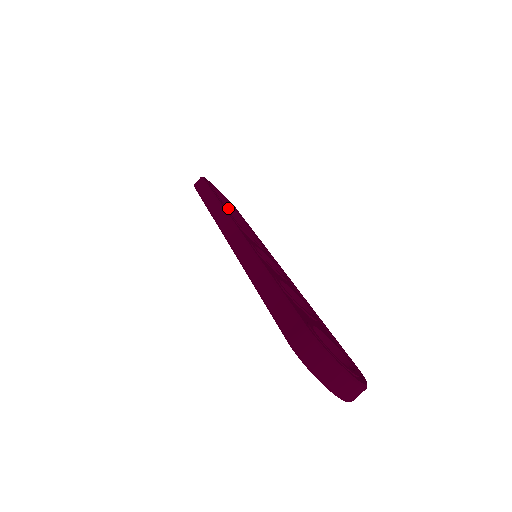
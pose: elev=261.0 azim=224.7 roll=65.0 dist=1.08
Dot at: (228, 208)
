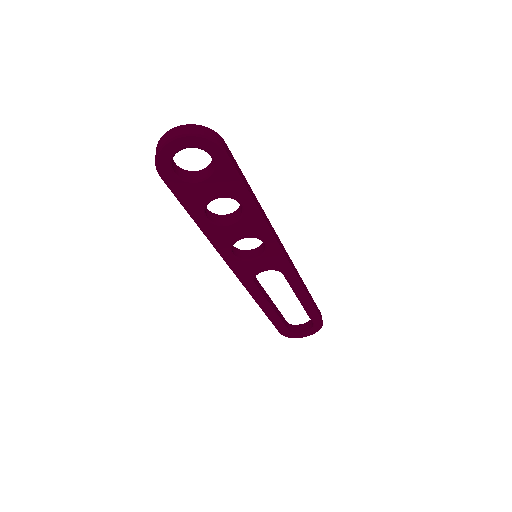
Dot at: occluded
